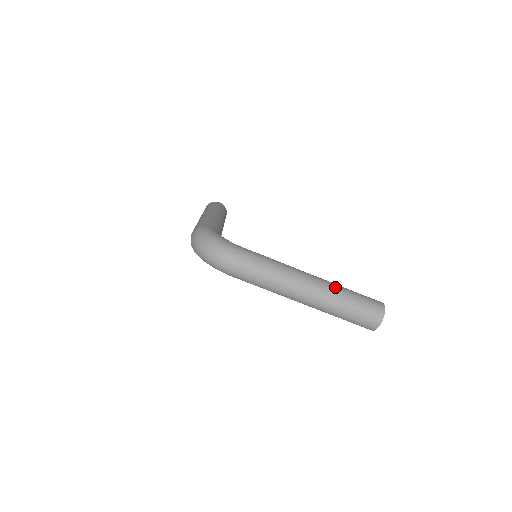
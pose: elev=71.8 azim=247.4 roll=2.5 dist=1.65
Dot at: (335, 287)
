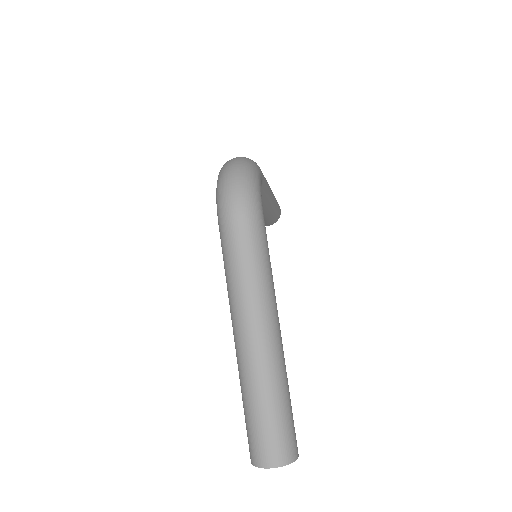
Dot at: (283, 369)
